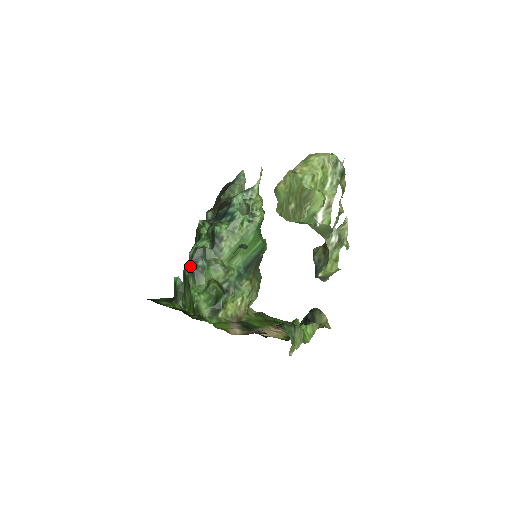
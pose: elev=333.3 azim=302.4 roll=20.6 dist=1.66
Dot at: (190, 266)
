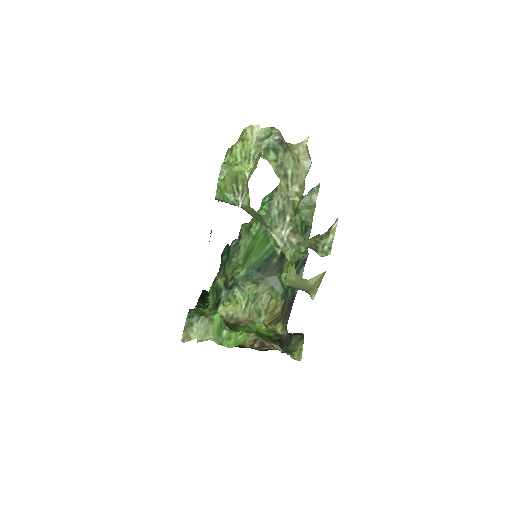
Dot at: occluded
